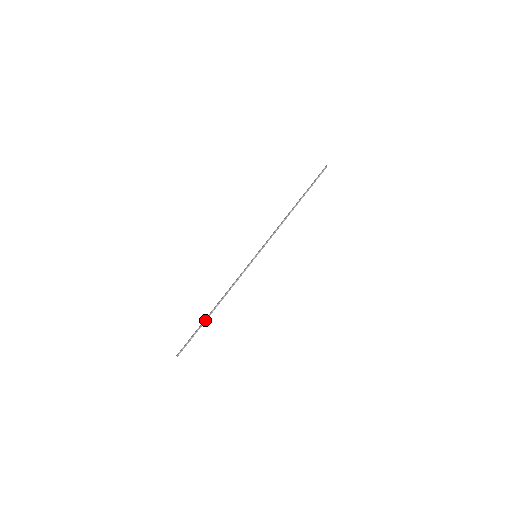
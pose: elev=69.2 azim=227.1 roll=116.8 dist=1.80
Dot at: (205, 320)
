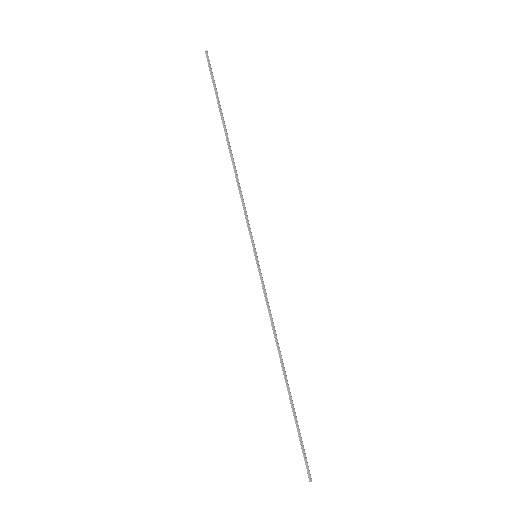
Dot at: (290, 401)
